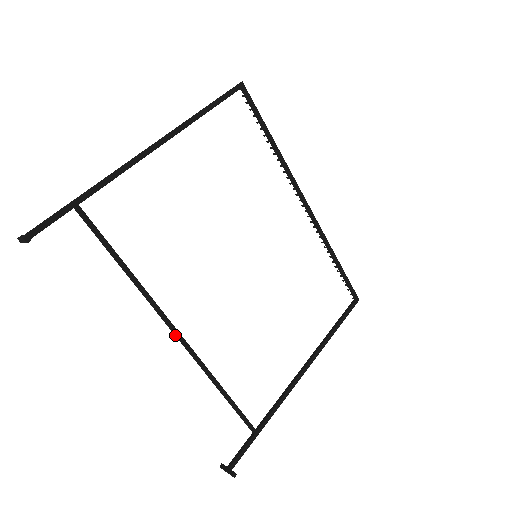
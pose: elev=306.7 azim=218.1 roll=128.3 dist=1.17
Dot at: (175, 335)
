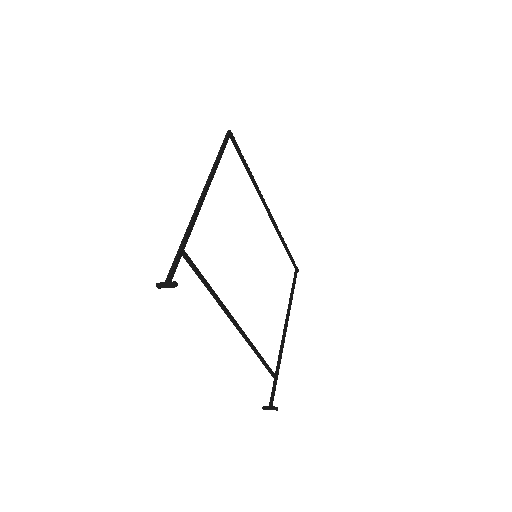
Dot at: (235, 326)
